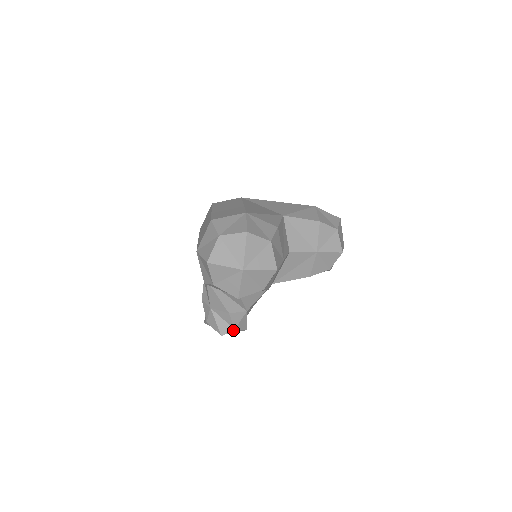
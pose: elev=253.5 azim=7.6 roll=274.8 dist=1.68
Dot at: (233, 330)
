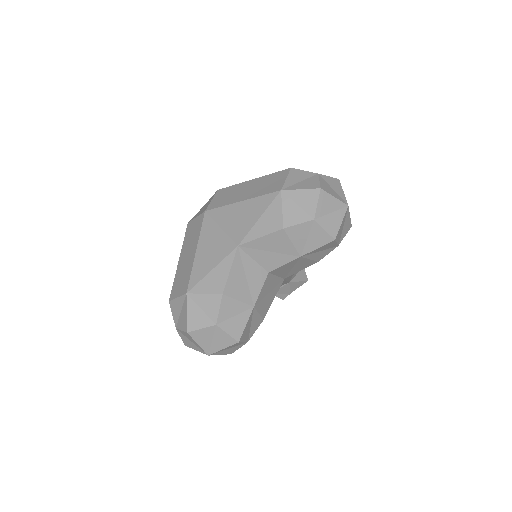
Dot at: occluded
